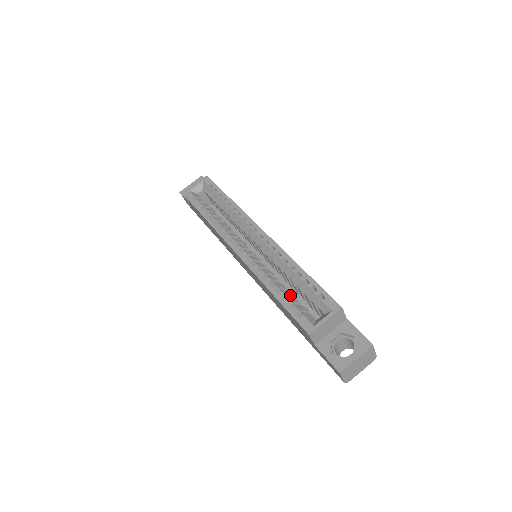
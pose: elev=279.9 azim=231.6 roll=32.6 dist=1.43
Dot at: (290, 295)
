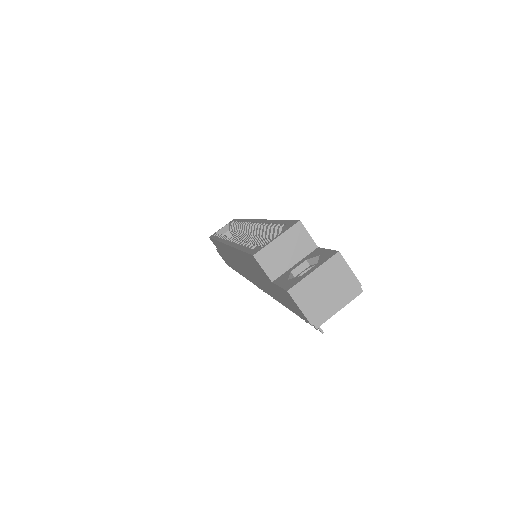
Dot at: occluded
